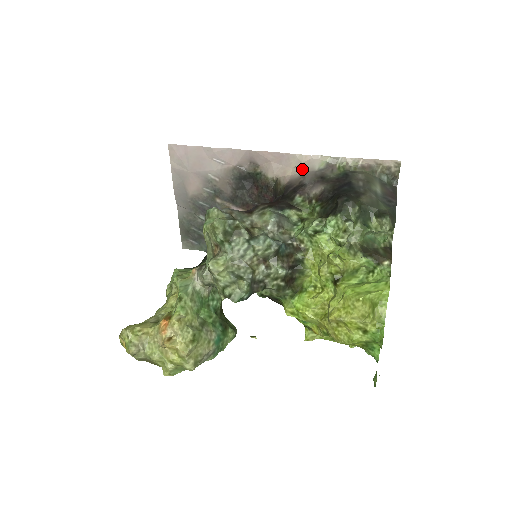
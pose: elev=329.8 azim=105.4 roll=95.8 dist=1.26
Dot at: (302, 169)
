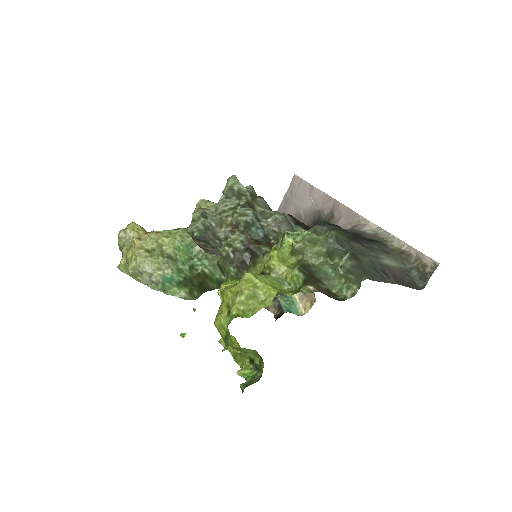
Dot at: (354, 227)
